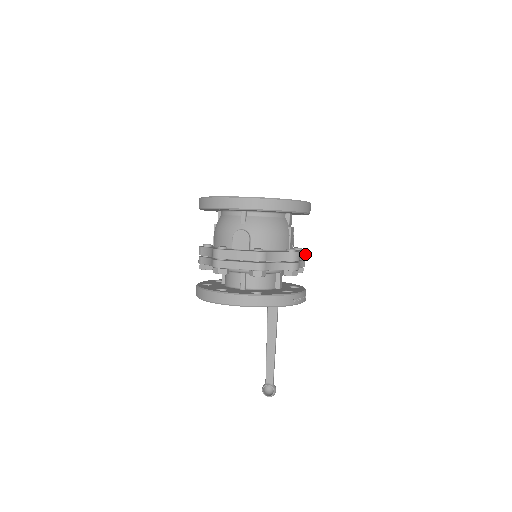
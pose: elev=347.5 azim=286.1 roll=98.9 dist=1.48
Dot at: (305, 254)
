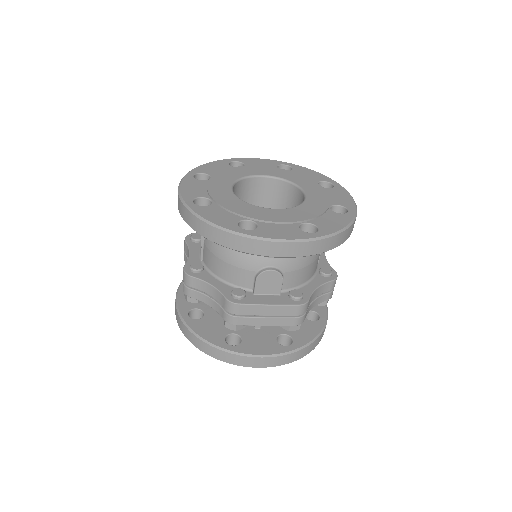
Dot at: occluded
